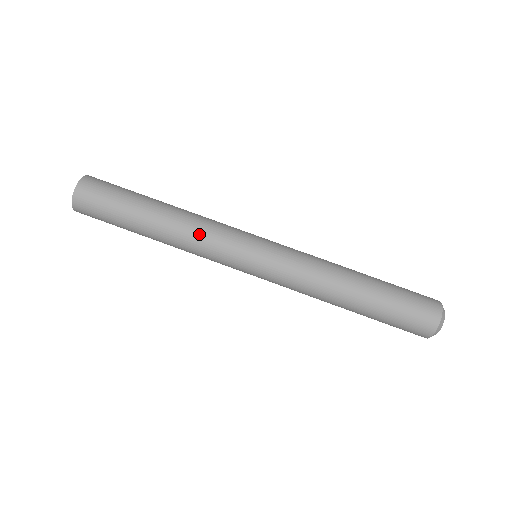
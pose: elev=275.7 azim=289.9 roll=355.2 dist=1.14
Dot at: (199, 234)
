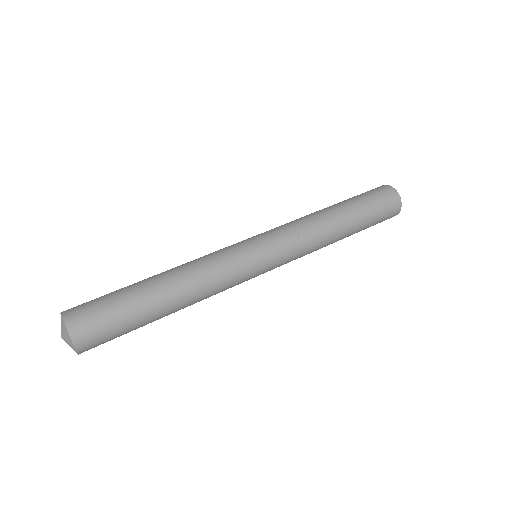
Dot at: (198, 258)
